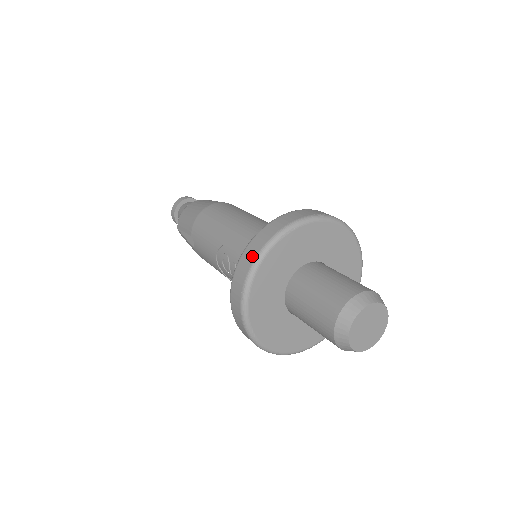
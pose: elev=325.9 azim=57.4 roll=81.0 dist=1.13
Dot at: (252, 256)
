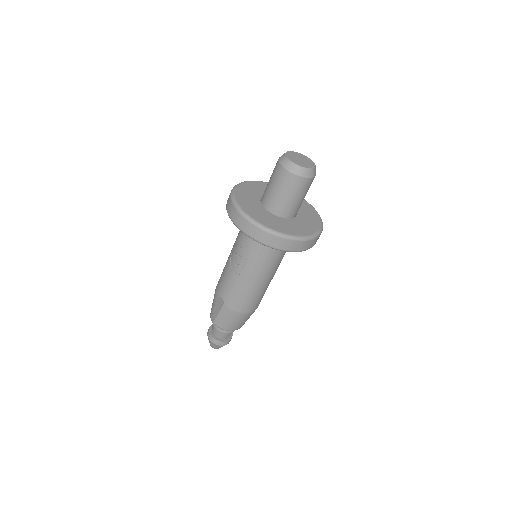
Dot at: (229, 196)
